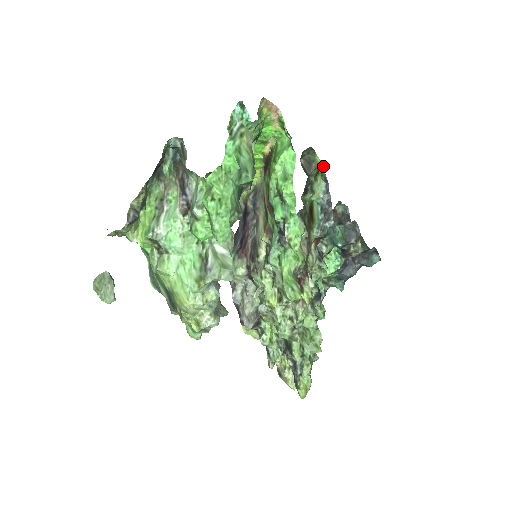
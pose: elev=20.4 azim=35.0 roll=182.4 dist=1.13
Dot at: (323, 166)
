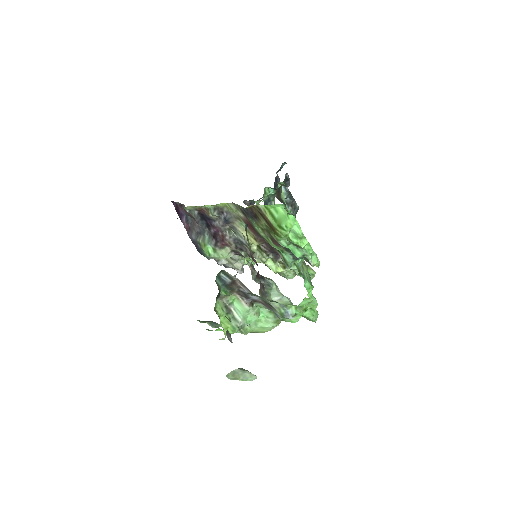
Dot at: (283, 182)
